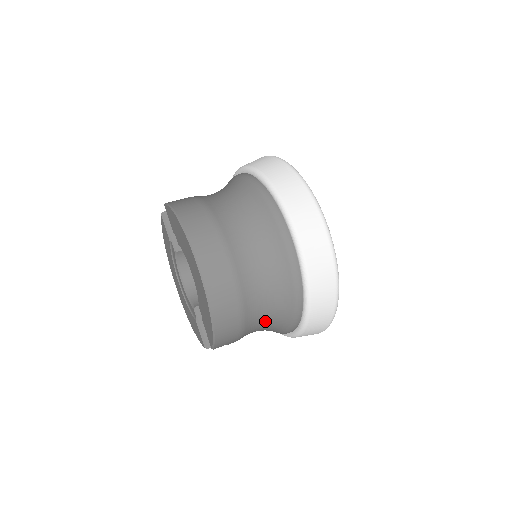
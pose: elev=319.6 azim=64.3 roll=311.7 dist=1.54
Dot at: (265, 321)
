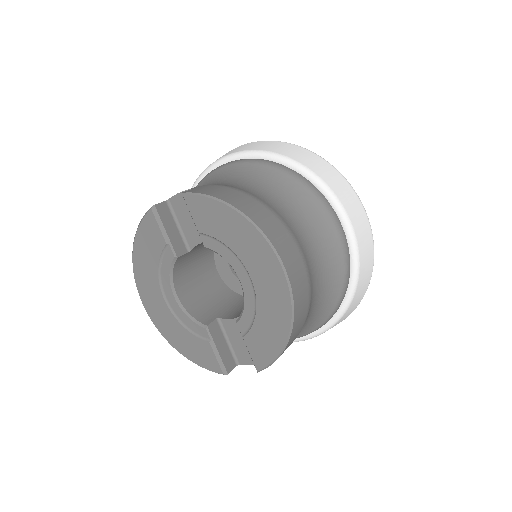
Dot at: occluded
